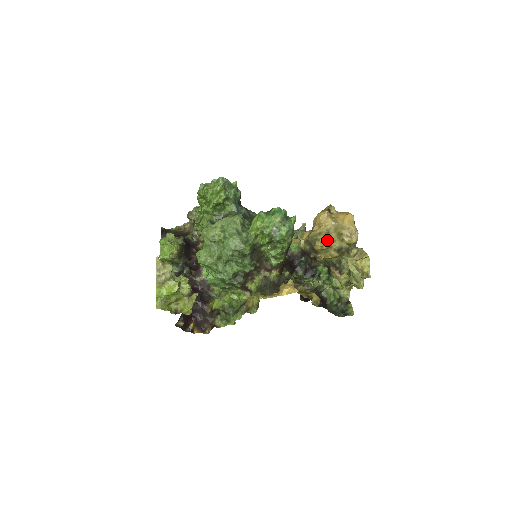
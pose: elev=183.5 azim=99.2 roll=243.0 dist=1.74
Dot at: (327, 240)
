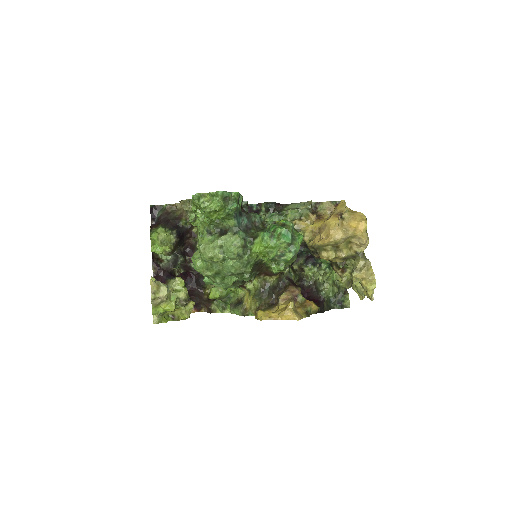
Dot at: (334, 250)
